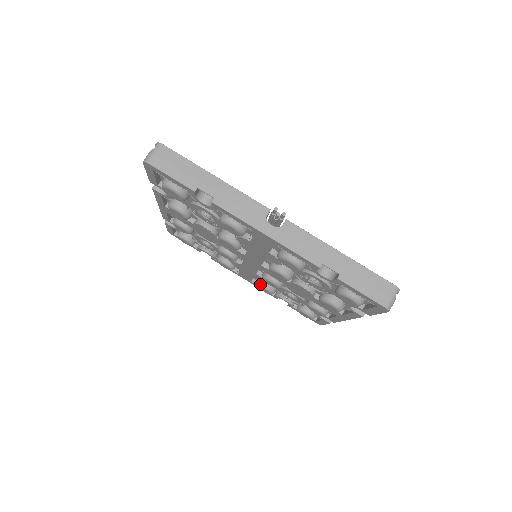
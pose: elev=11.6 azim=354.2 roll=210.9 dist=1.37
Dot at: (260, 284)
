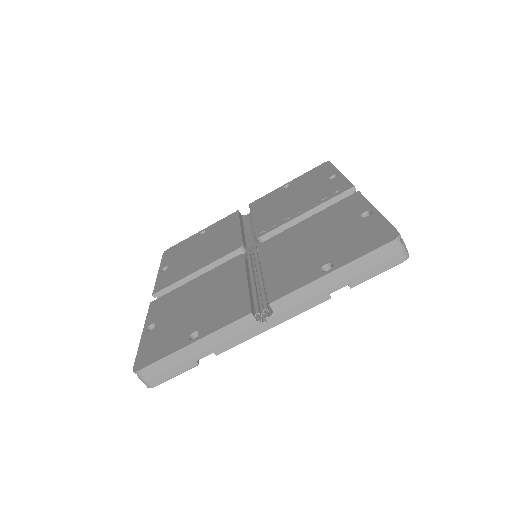
Dot at: occluded
